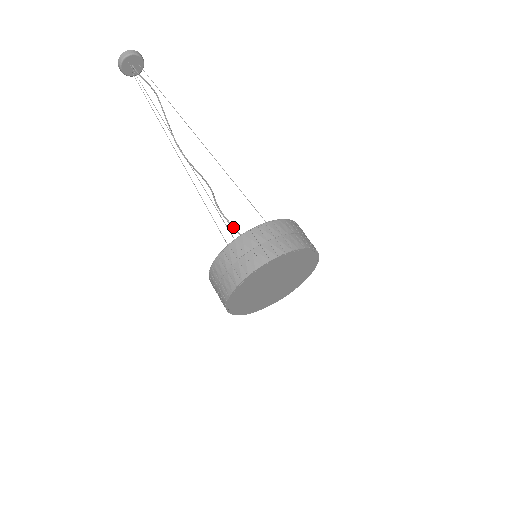
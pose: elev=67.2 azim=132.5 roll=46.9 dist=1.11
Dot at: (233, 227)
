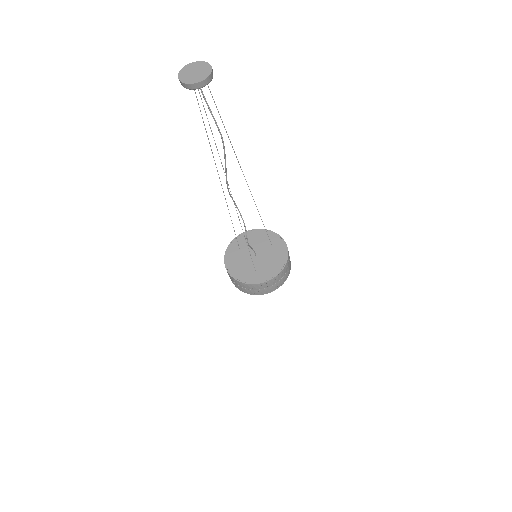
Dot at: (251, 248)
